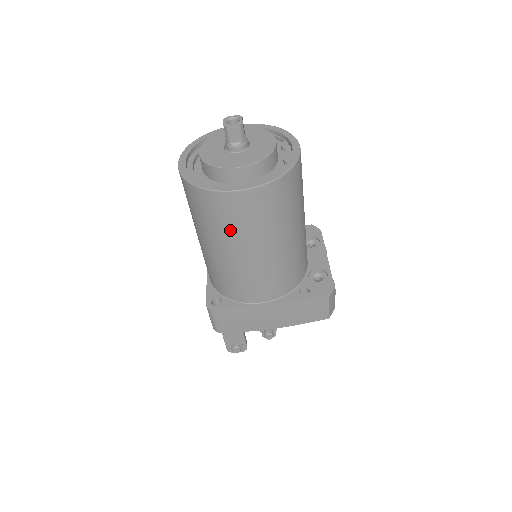
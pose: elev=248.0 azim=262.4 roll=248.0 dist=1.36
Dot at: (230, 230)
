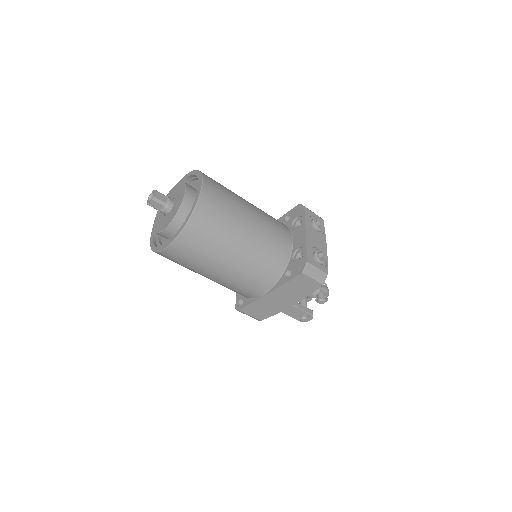
Dot at: (191, 266)
